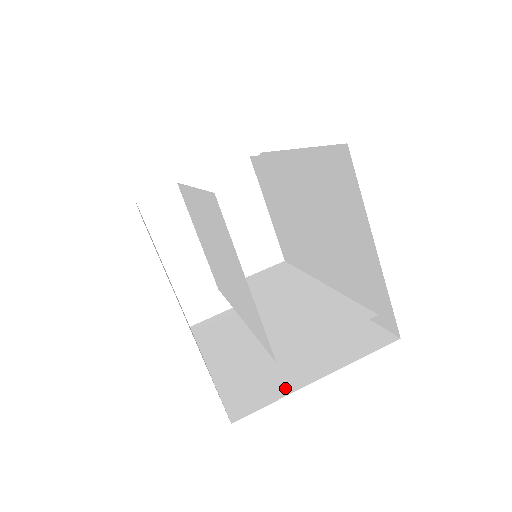
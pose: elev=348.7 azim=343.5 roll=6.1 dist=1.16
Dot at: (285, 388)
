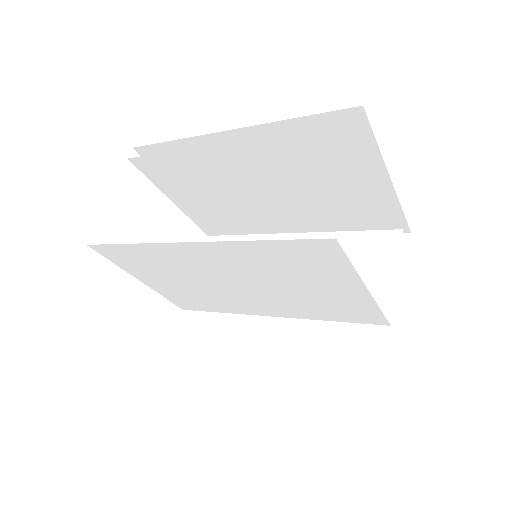
Dot at: (387, 336)
